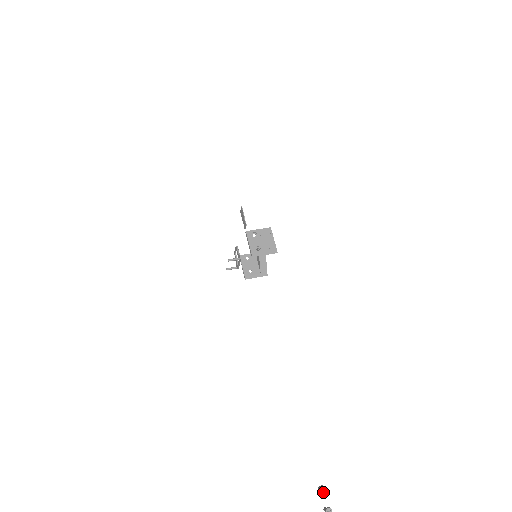
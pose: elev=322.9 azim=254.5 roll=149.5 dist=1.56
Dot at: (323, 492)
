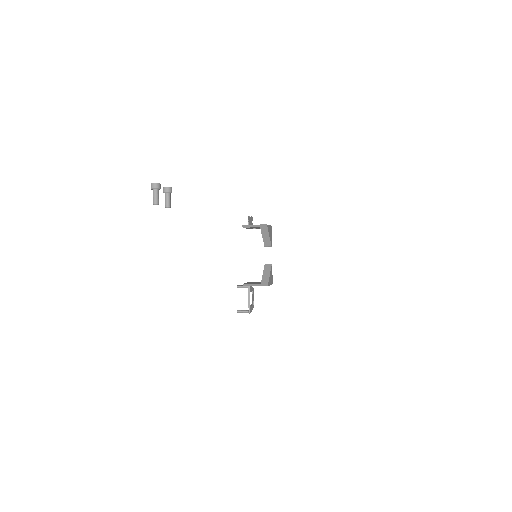
Dot at: (165, 187)
